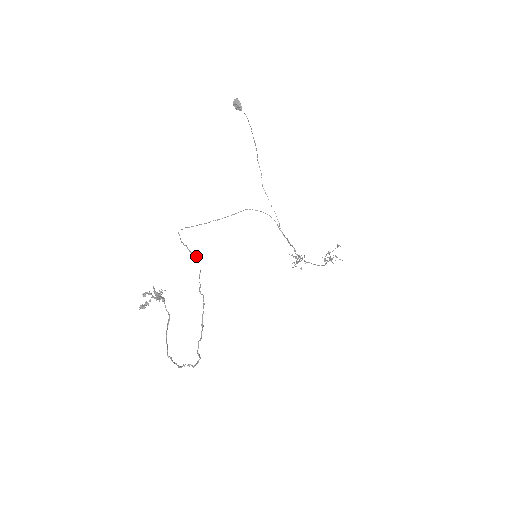
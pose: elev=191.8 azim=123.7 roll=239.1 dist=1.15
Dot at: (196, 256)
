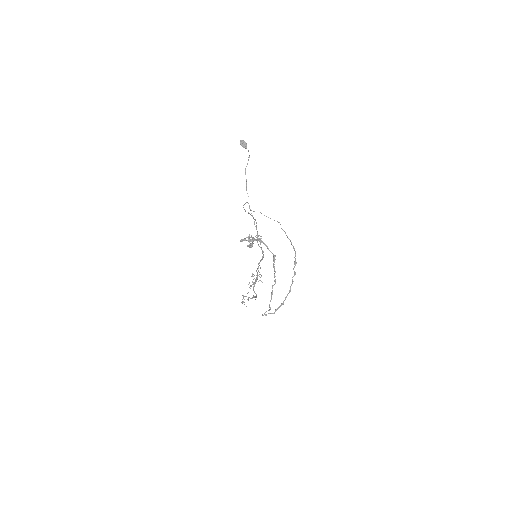
Dot at: occluded
